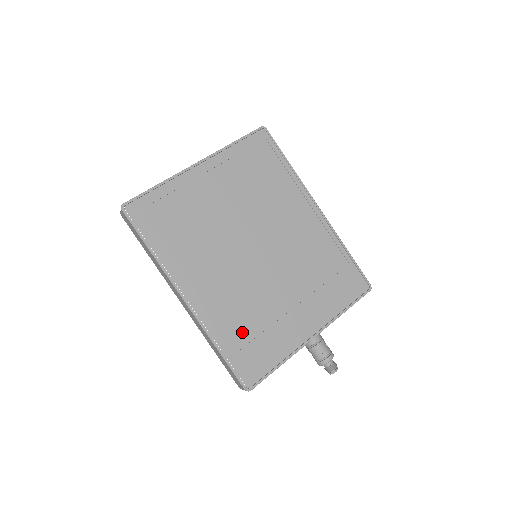
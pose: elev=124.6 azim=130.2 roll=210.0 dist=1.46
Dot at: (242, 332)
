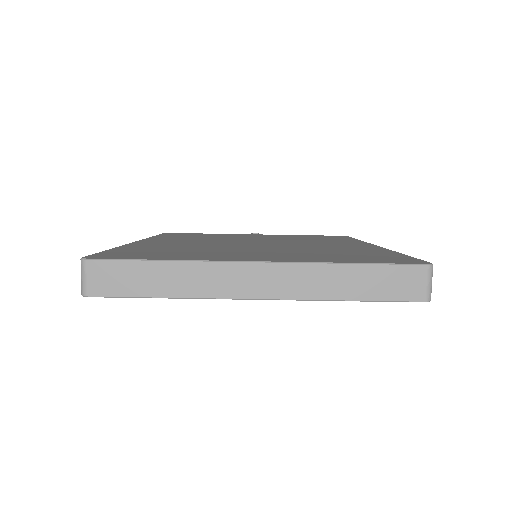
Dot at: occluded
